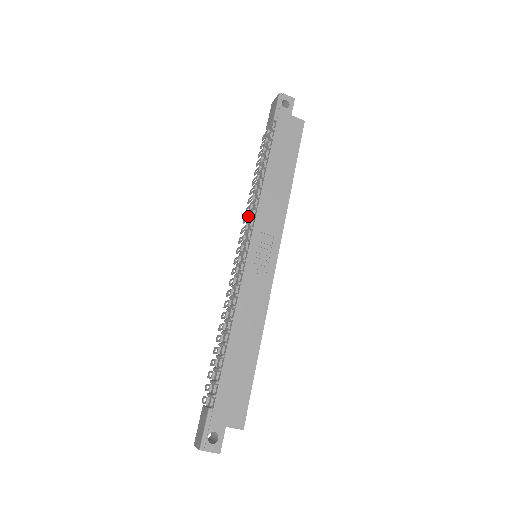
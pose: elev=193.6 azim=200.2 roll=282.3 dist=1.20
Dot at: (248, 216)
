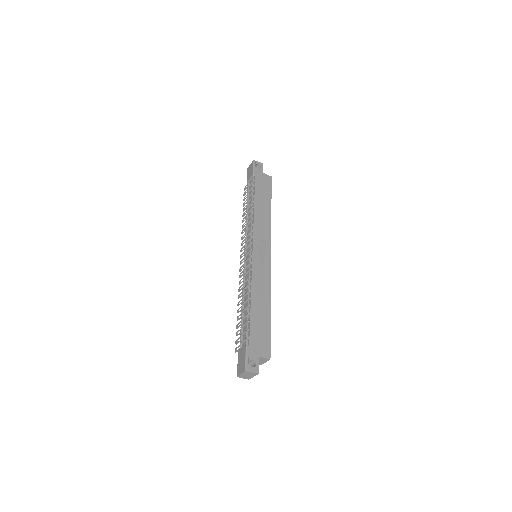
Dot at: (246, 233)
